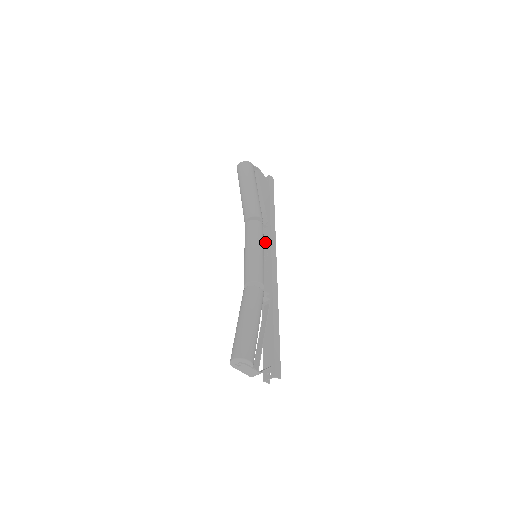
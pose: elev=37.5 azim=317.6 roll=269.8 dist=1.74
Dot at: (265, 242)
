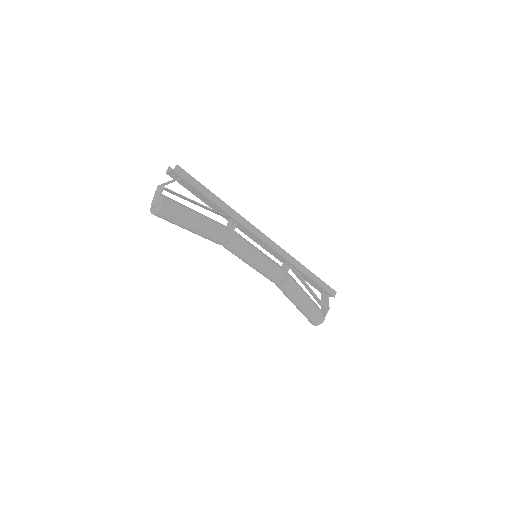
Dot at: (244, 231)
